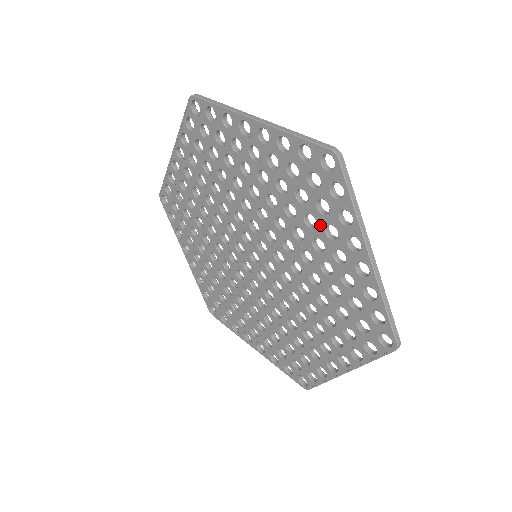
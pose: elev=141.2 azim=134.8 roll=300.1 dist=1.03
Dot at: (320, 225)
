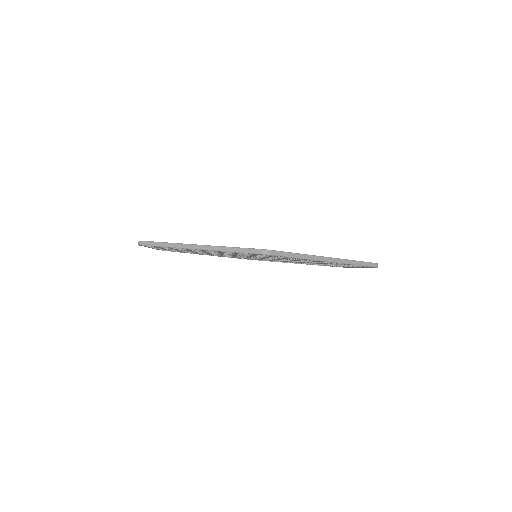
Dot at: occluded
